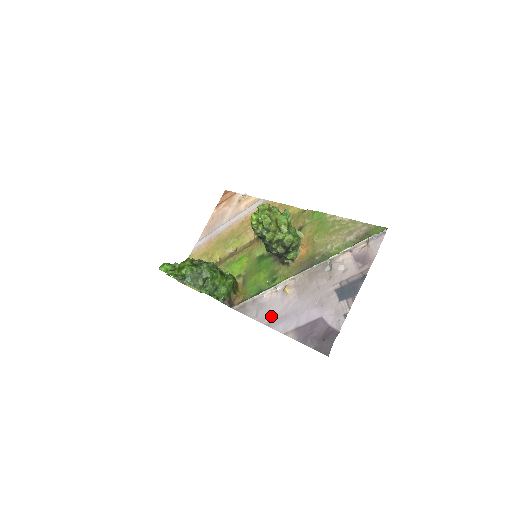
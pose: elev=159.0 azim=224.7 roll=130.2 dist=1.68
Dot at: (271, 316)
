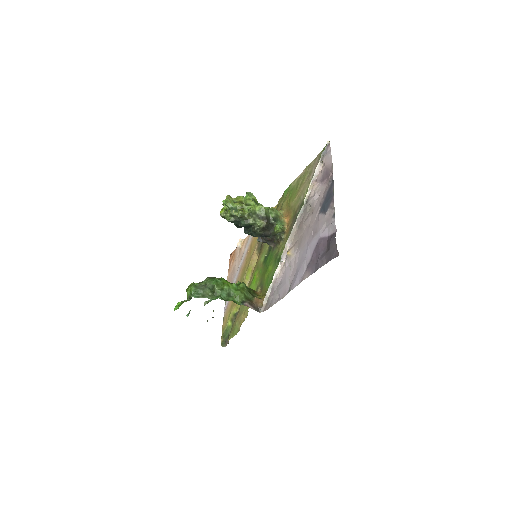
Dot at: (288, 284)
